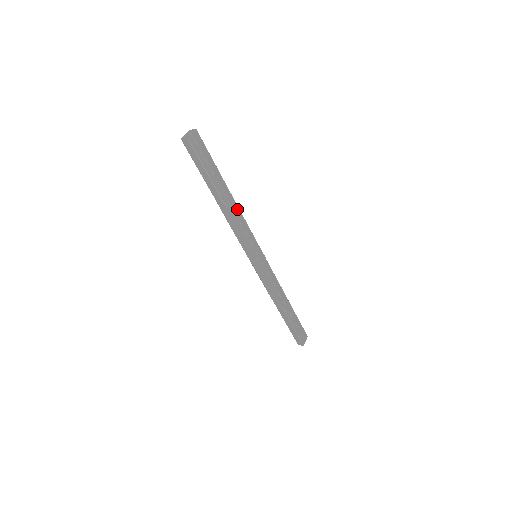
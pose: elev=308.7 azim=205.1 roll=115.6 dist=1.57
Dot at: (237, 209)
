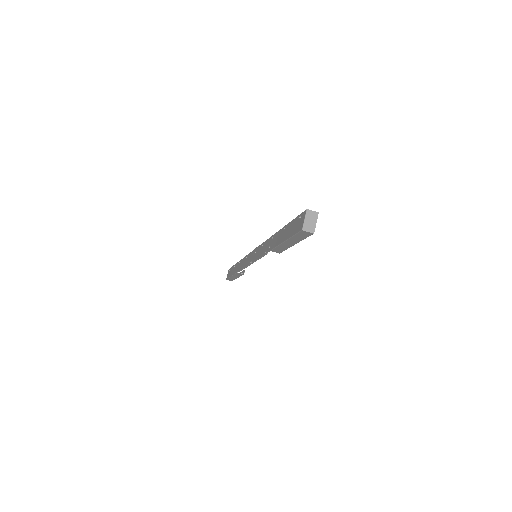
Dot at: occluded
